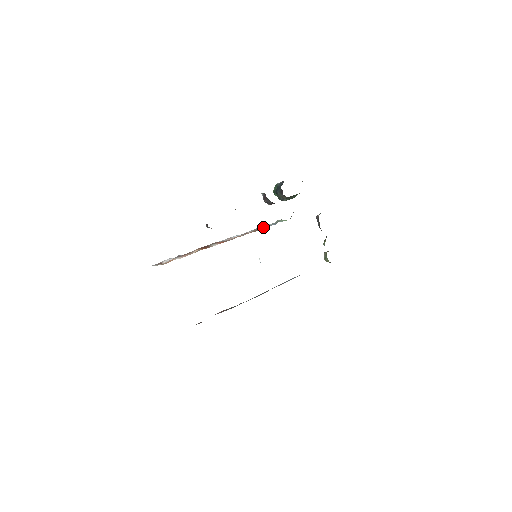
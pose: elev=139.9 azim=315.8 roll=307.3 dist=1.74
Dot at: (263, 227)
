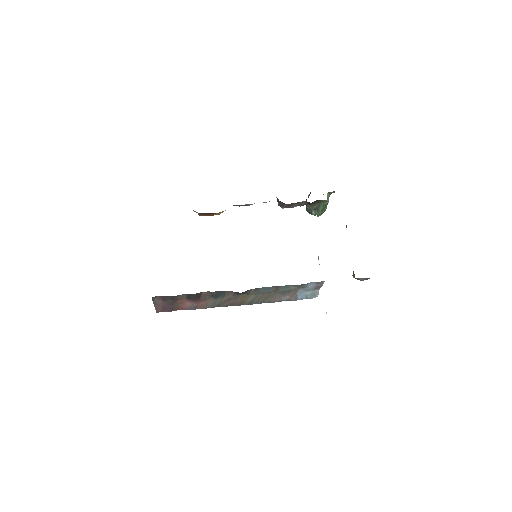
Dot at: occluded
